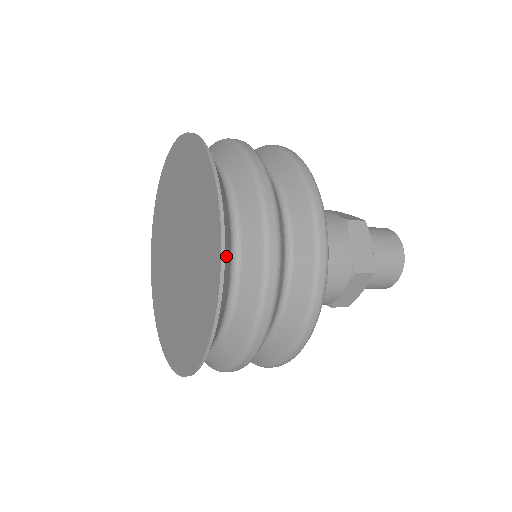
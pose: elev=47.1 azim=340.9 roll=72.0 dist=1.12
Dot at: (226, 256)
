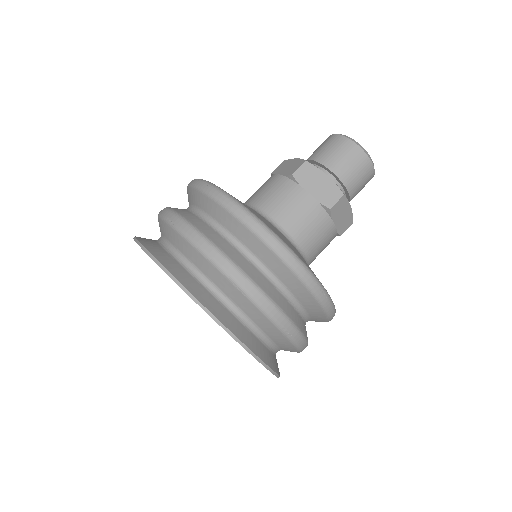
Dot at: (278, 371)
